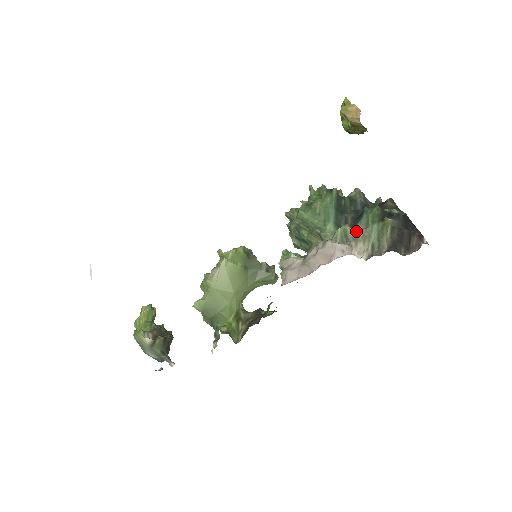
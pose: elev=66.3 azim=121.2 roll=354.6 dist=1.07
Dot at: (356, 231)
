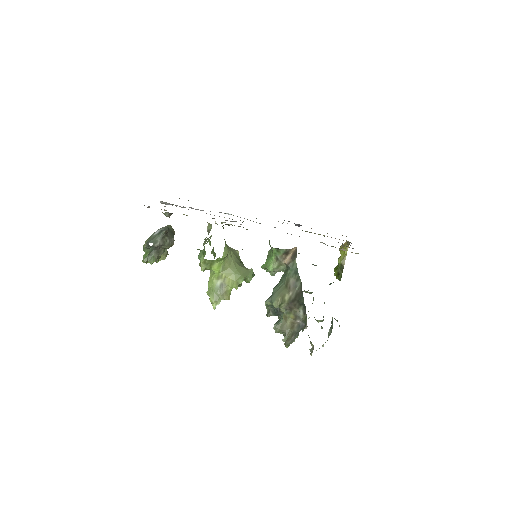
Dot at: occluded
